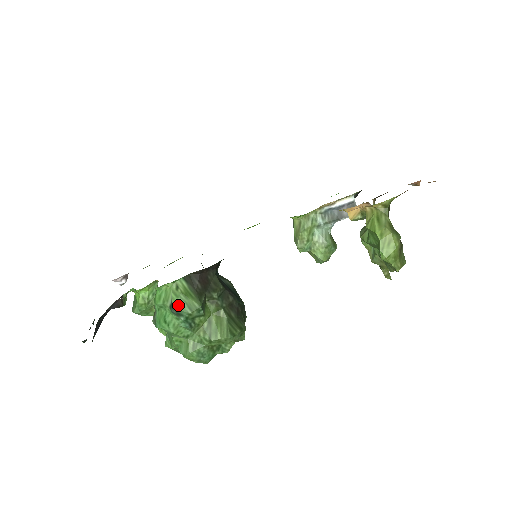
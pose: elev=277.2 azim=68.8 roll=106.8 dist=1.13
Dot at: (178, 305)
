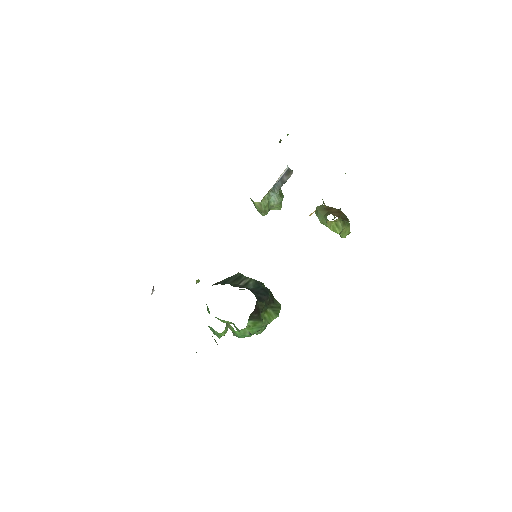
Dot at: (254, 332)
